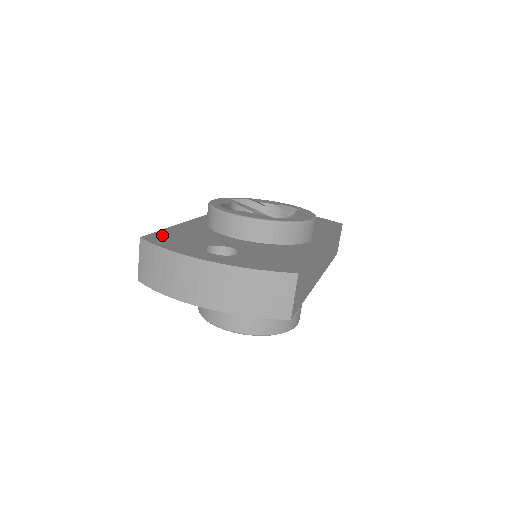
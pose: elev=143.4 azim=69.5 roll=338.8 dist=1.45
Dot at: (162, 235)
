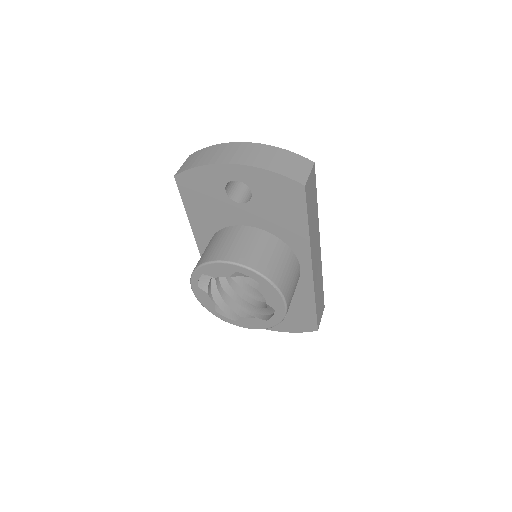
Dot at: occluded
